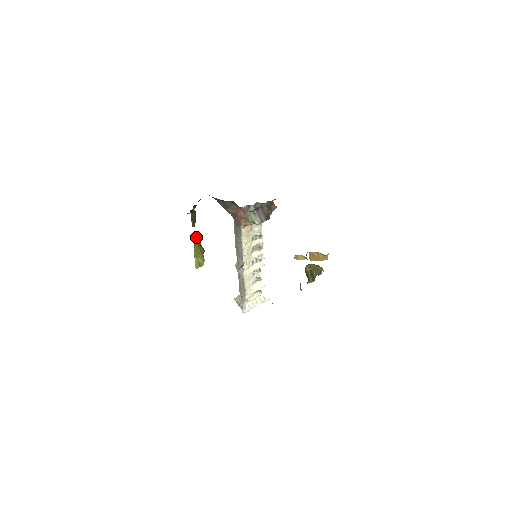
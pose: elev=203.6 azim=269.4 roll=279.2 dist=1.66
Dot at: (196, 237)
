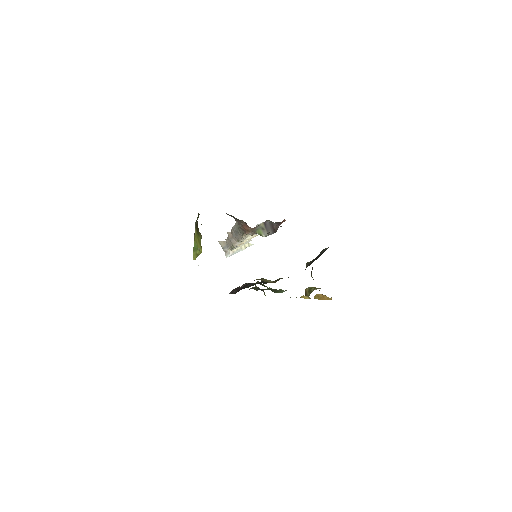
Dot at: (195, 228)
